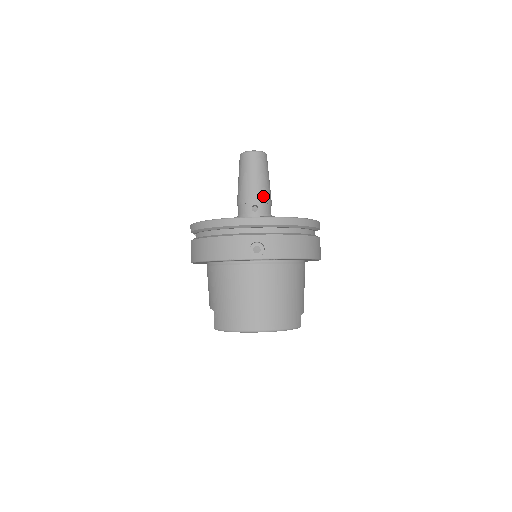
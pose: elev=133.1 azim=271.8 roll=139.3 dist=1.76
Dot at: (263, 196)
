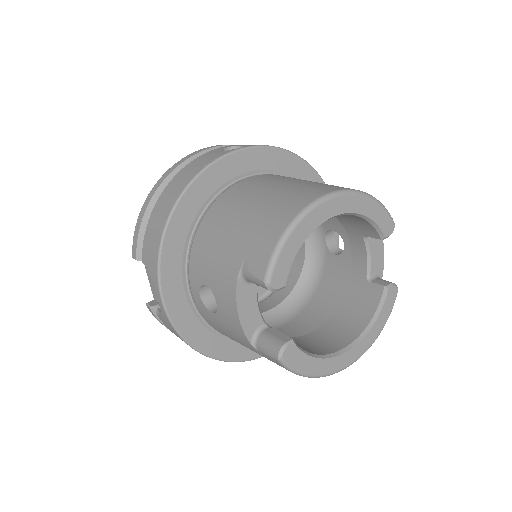
Dot at: occluded
